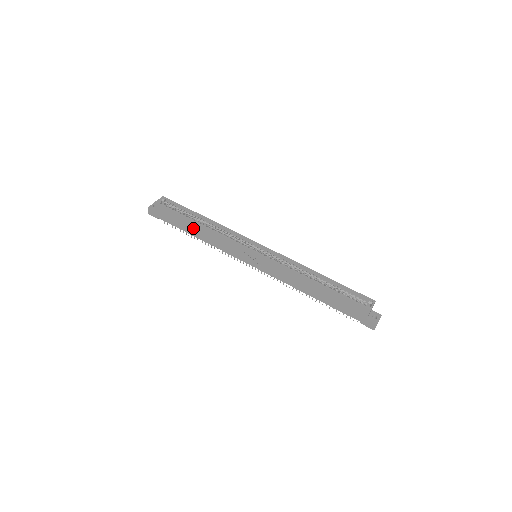
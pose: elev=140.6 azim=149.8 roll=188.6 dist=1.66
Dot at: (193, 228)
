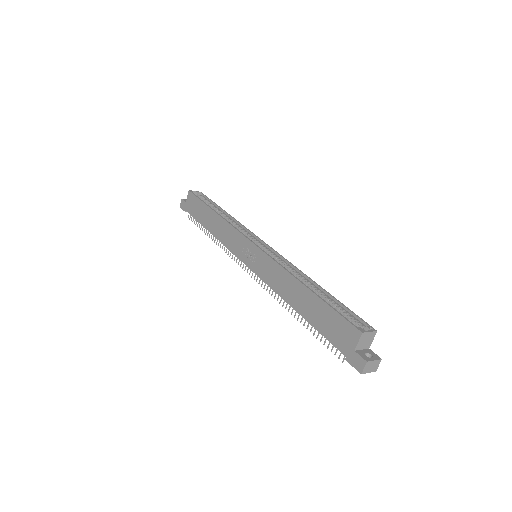
Dot at: (209, 218)
